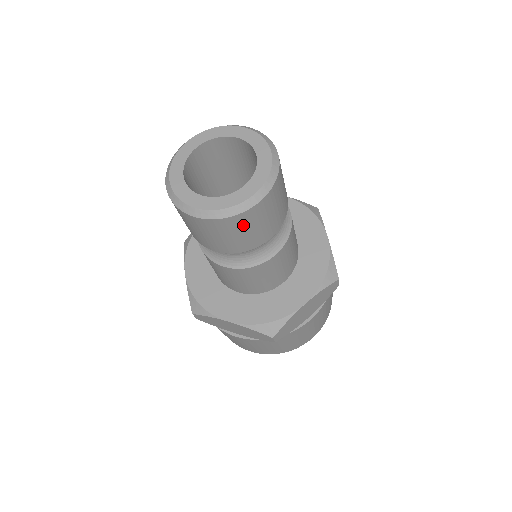
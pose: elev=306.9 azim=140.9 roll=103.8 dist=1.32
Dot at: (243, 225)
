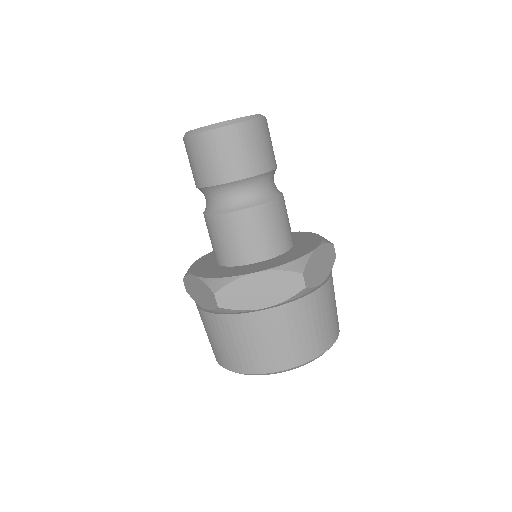
Dot at: (254, 136)
